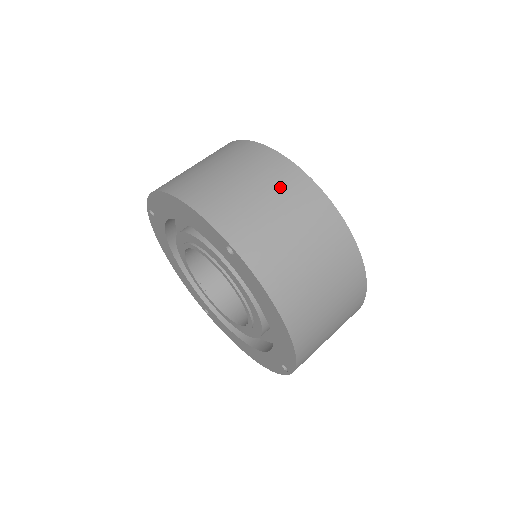
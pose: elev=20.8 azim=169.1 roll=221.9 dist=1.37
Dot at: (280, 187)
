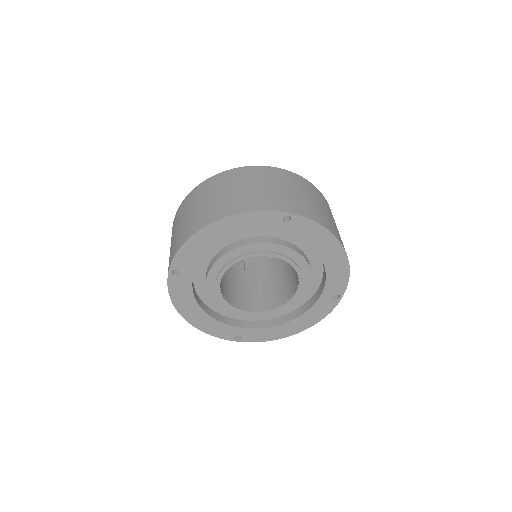
Dot at: (269, 178)
